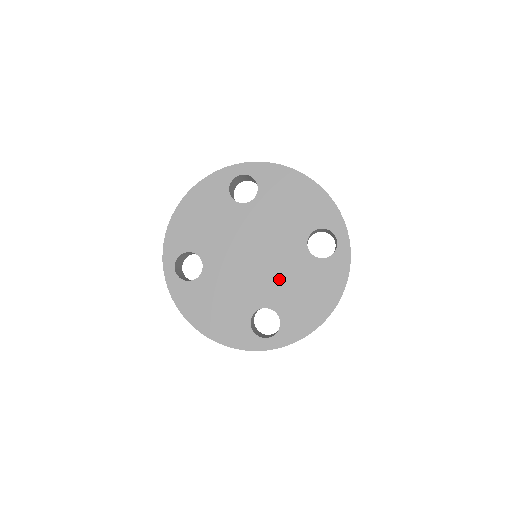
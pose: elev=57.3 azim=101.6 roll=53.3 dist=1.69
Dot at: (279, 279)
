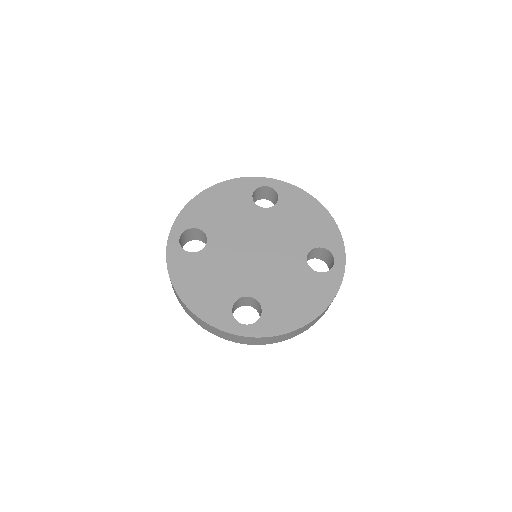
Dot at: (273, 276)
